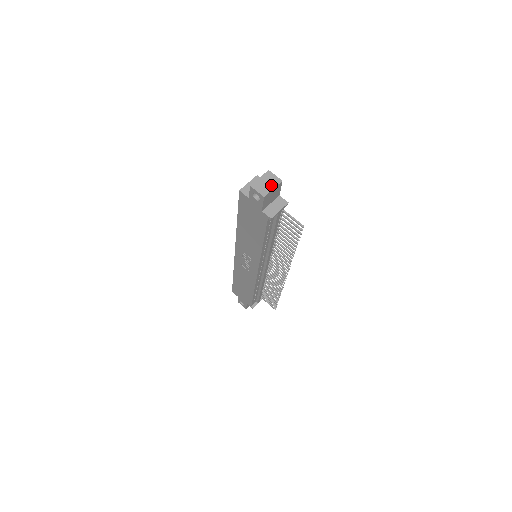
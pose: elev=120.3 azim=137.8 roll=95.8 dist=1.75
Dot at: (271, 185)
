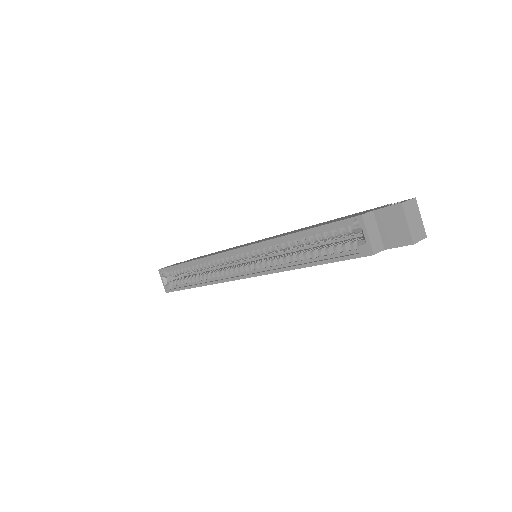
Dot at: (418, 217)
